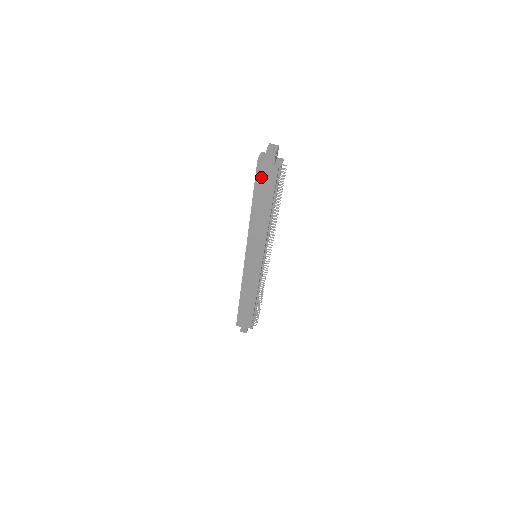
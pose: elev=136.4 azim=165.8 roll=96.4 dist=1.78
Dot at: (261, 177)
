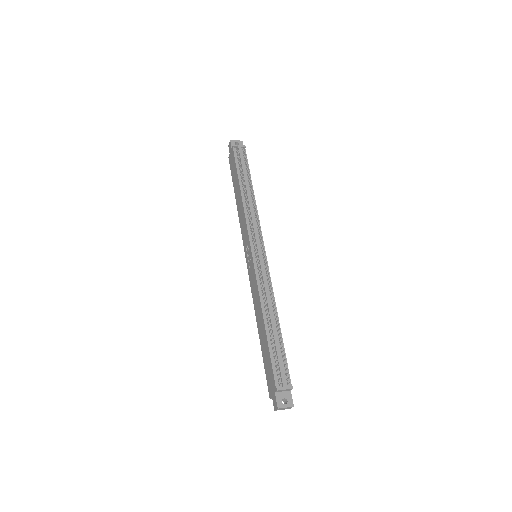
Dot at: (232, 168)
